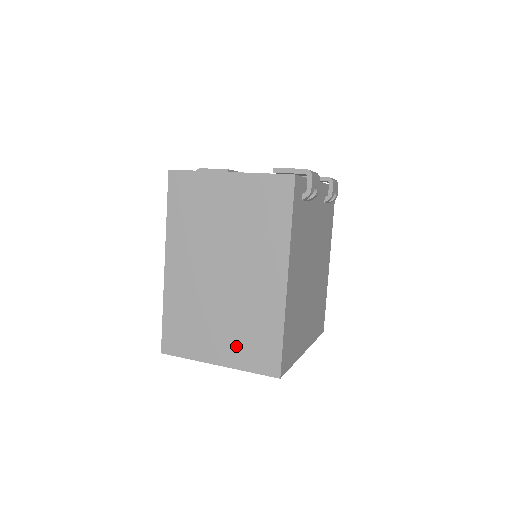
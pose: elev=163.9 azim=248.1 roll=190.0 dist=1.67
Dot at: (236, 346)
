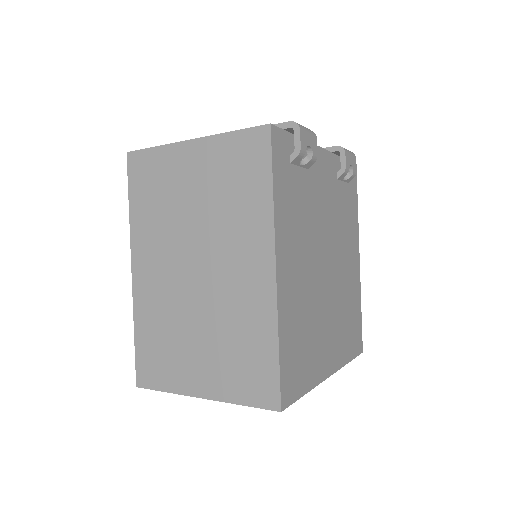
Dot at: (221, 369)
